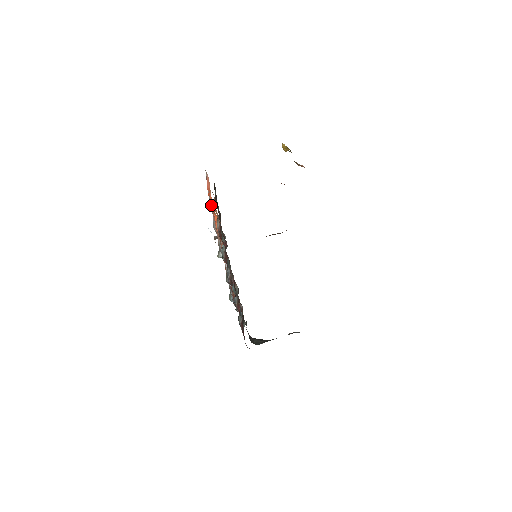
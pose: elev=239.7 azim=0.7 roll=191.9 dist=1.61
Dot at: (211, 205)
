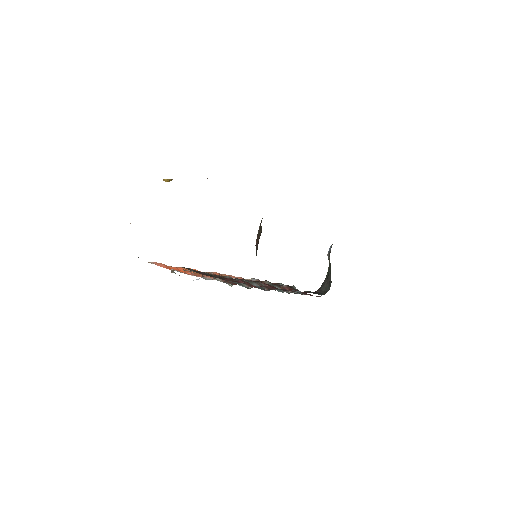
Dot at: (182, 271)
